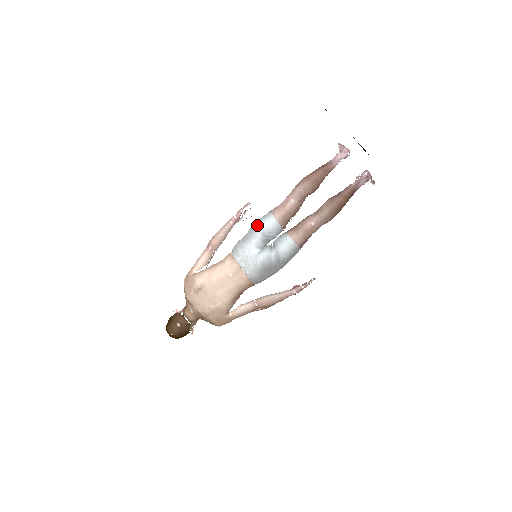
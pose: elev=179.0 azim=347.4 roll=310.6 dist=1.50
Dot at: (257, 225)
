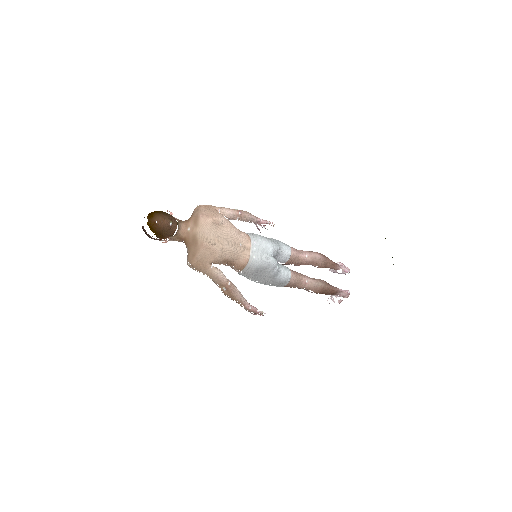
Dot at: (278, 241)
